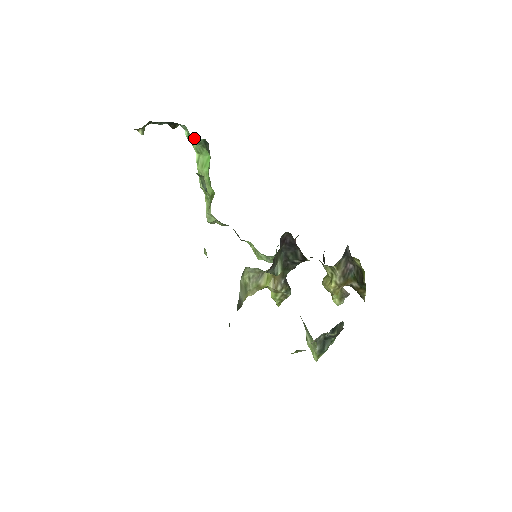
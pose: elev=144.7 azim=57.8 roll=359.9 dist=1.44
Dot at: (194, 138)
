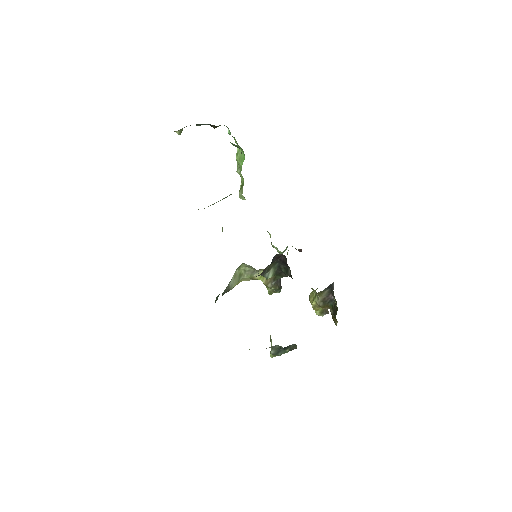
Dot at: occluded
